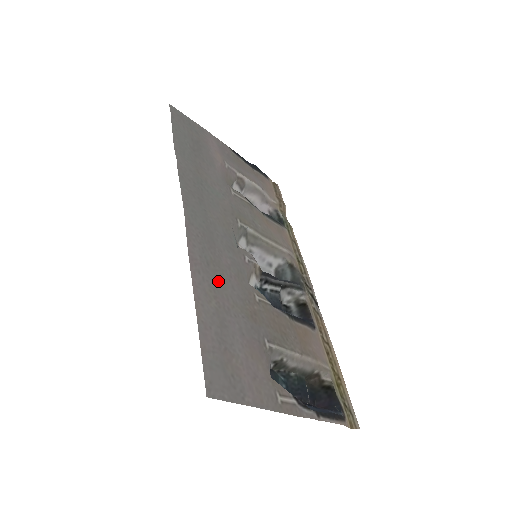
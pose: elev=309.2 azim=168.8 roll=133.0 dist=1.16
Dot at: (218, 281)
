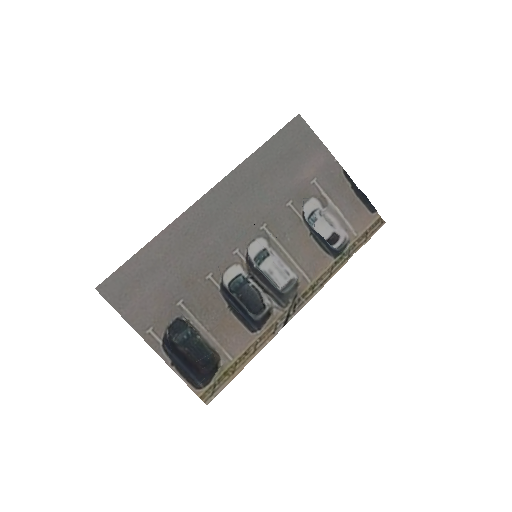
Dot at: (182, 247)
